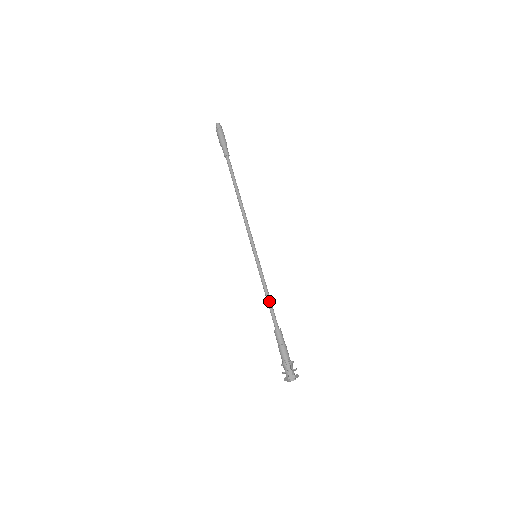
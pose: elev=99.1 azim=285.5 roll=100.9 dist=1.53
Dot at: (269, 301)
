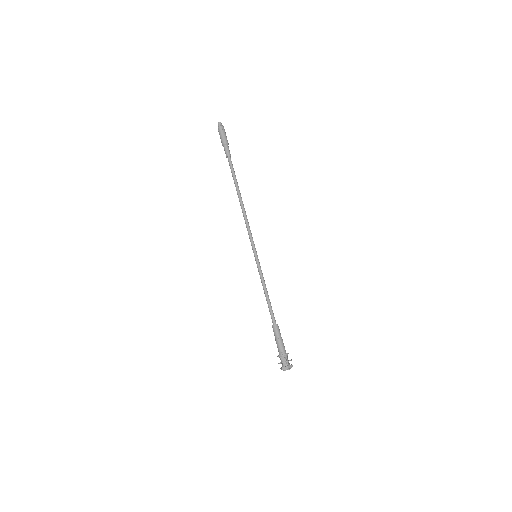
Dot at: (267, 299)
